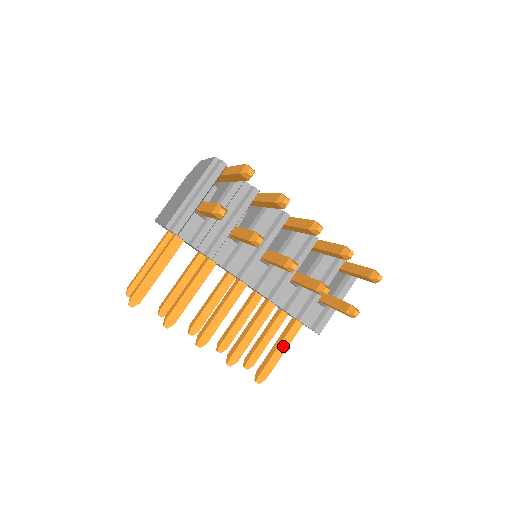
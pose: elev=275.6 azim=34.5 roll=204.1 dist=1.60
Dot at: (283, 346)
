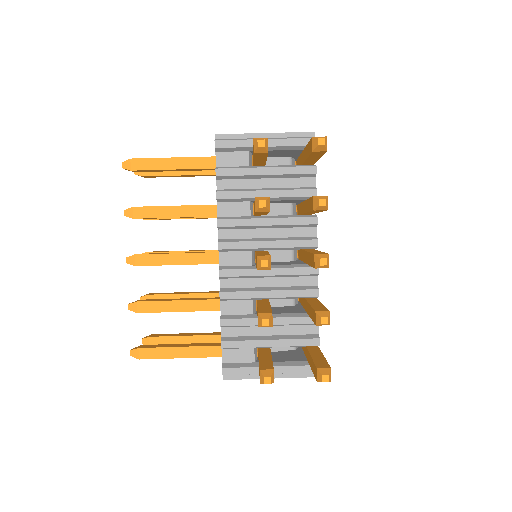
Dot at: (186, 352)
